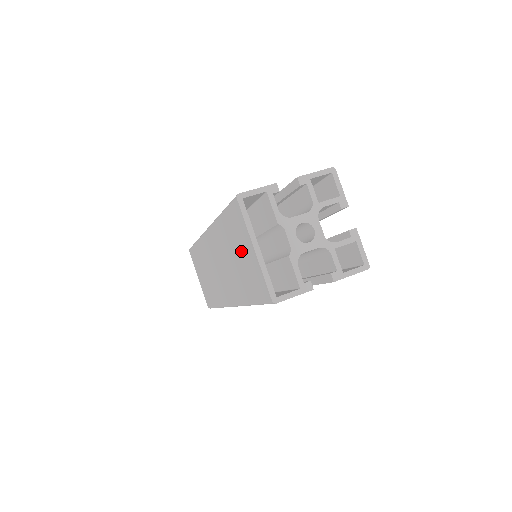
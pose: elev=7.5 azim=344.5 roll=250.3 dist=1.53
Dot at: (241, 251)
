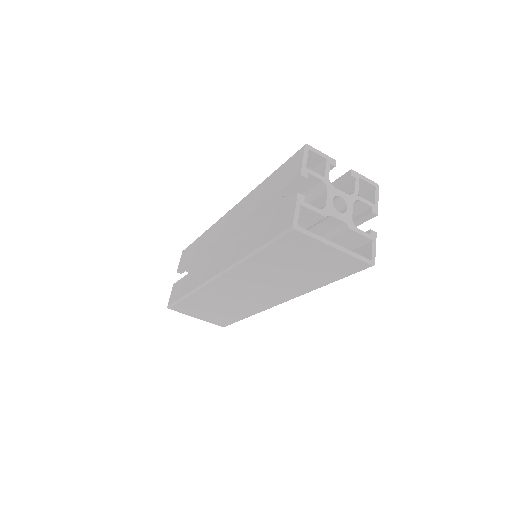
Dot at: (306, 260)
